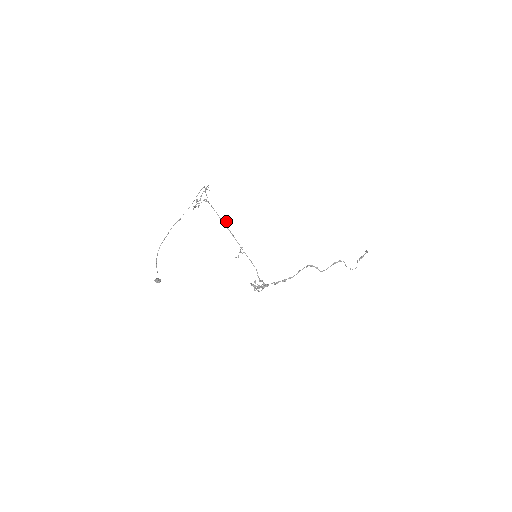
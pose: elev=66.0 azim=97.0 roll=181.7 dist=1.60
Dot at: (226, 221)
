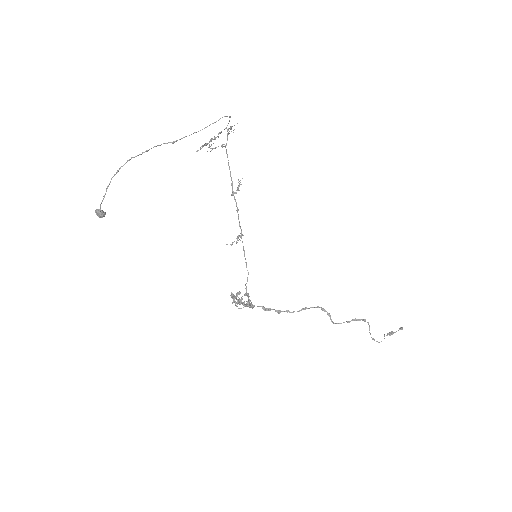
Dot at: (237, 187)
